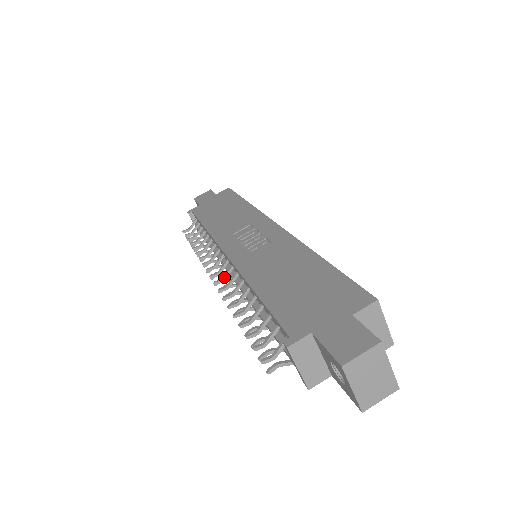
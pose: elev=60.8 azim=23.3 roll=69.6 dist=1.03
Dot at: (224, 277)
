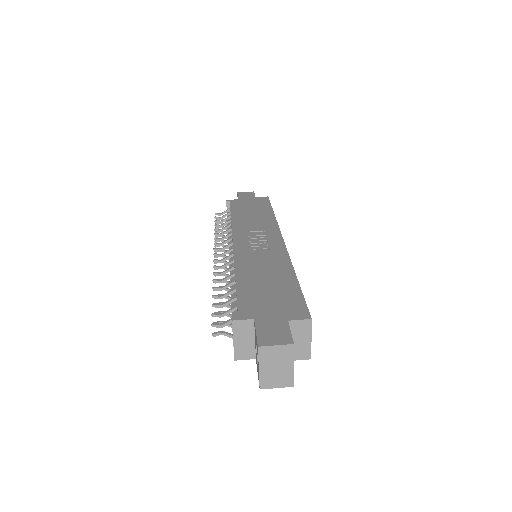
Dot at: (223, 259)
